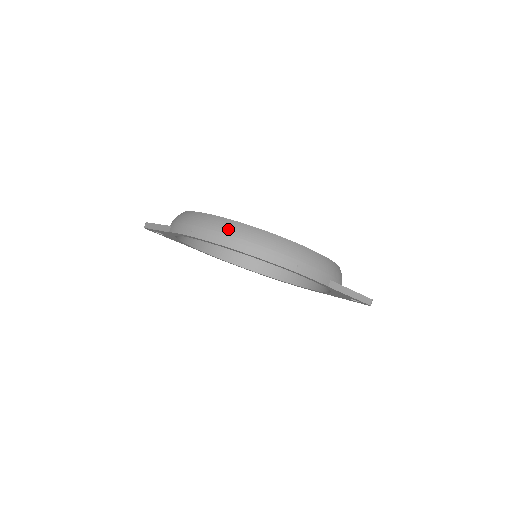
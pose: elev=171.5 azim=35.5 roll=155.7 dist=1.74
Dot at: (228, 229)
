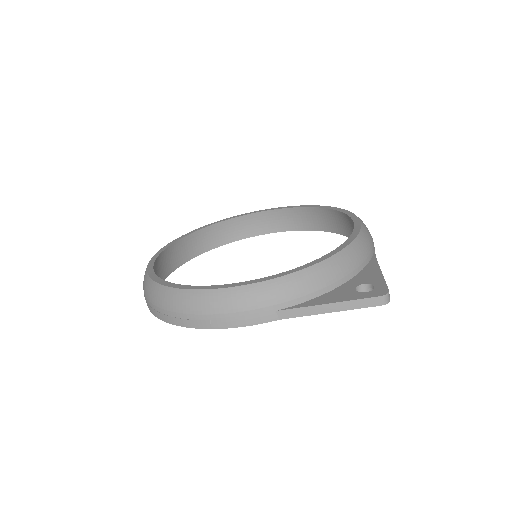
Dot at: (147, 293)
